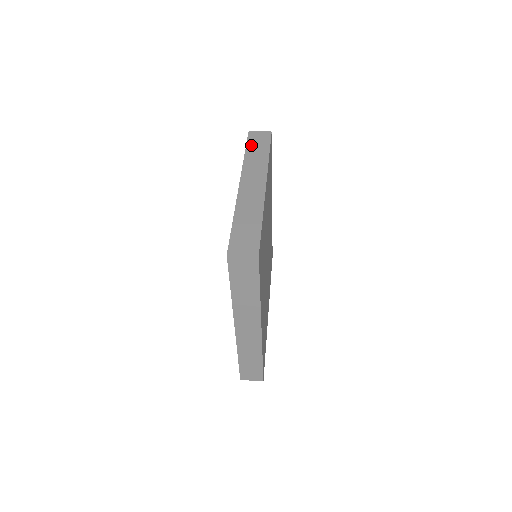
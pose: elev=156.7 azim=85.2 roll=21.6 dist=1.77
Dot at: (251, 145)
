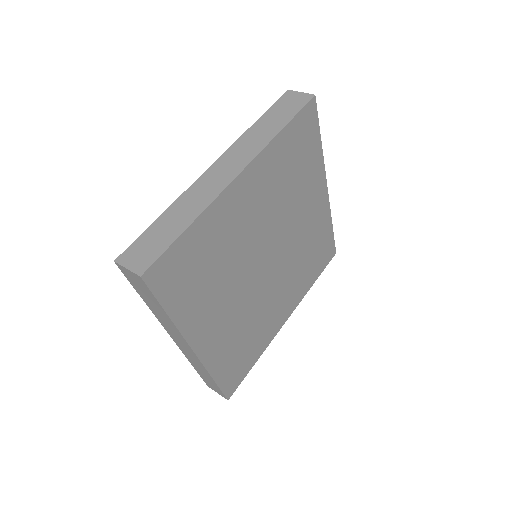
Dot at: (272, 111)
